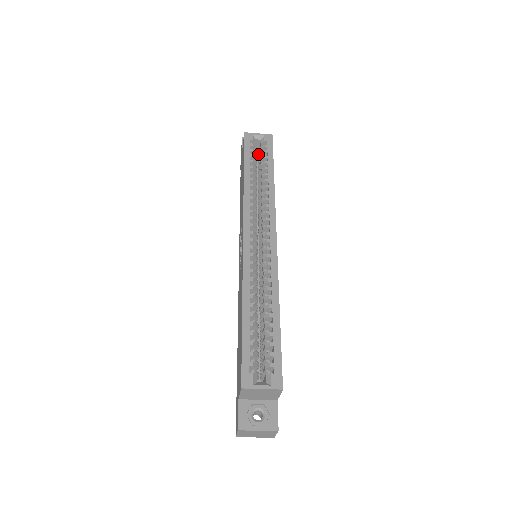
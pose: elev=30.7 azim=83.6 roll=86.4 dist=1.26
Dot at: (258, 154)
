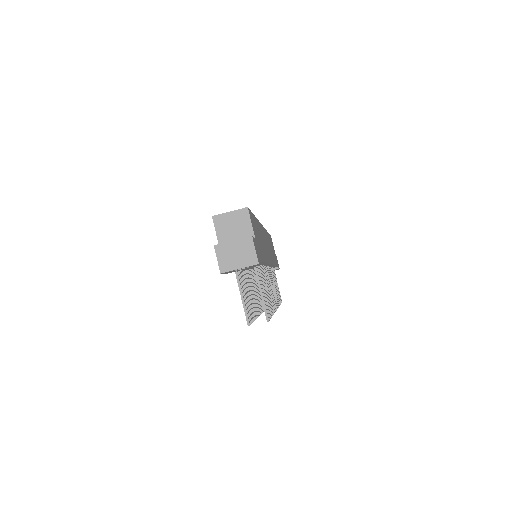
Dot at: occluded
